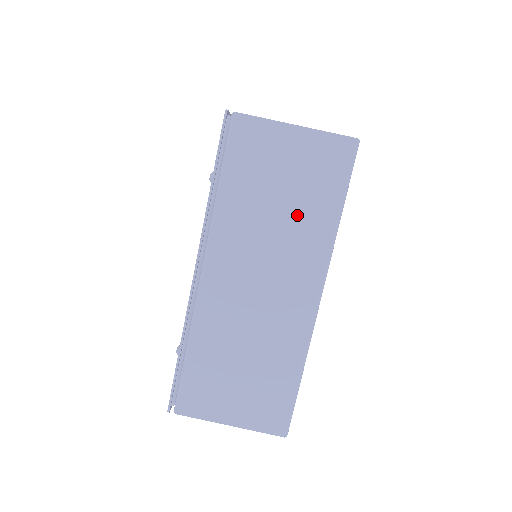
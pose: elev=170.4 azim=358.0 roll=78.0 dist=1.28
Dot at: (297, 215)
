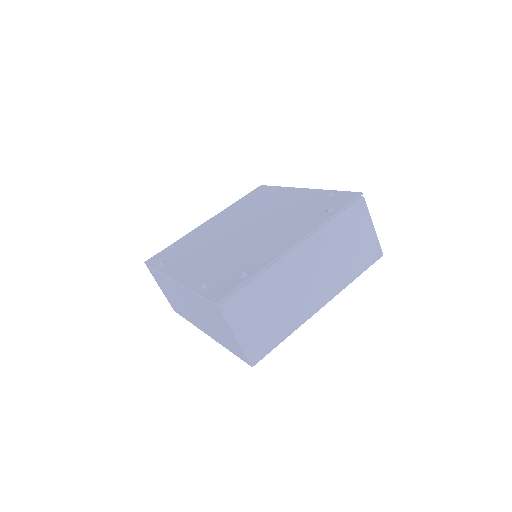
Dot at: (346, 262)
